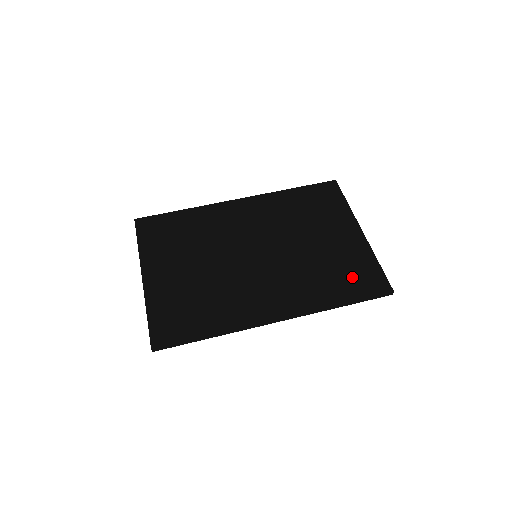
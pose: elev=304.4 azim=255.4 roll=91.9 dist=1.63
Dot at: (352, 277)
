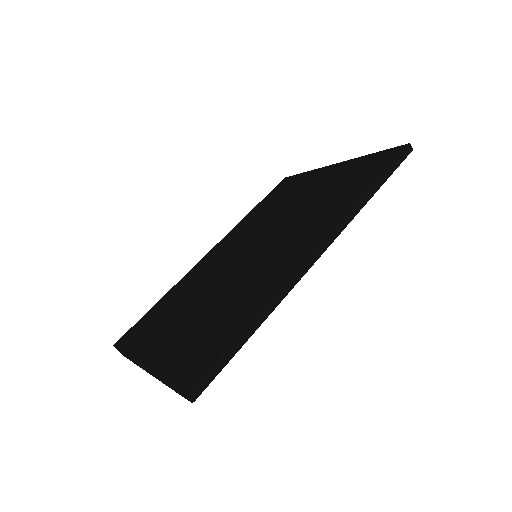
Dot at: (360, 175)
